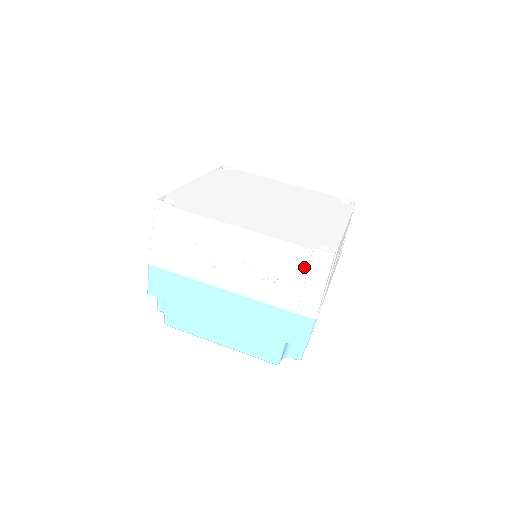
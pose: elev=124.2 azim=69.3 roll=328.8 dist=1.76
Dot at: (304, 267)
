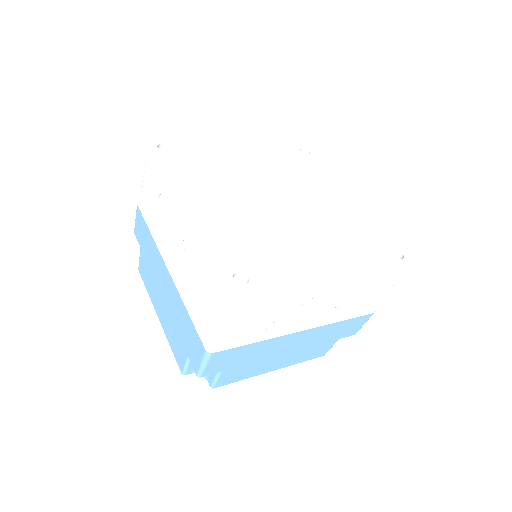
Dot at: (212, 286)
